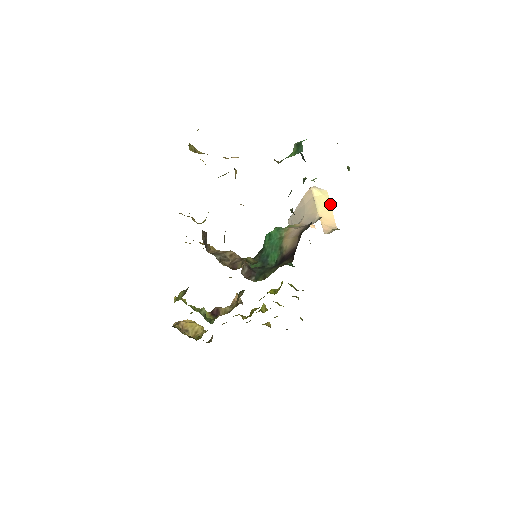
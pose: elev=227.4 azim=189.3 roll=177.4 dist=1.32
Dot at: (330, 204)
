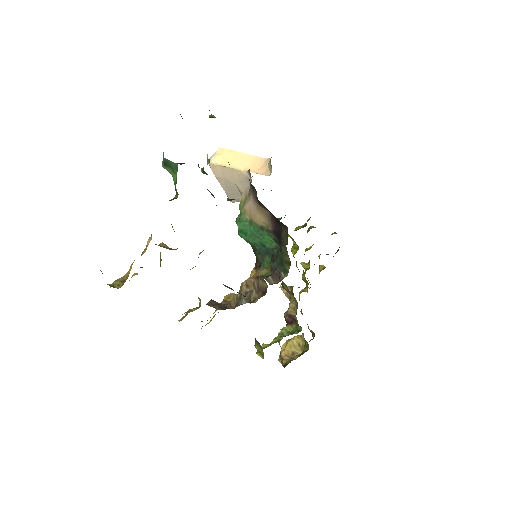
Dot at: (237, 152)
